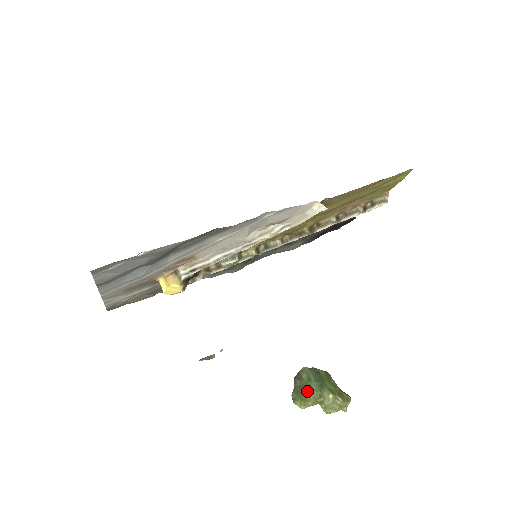
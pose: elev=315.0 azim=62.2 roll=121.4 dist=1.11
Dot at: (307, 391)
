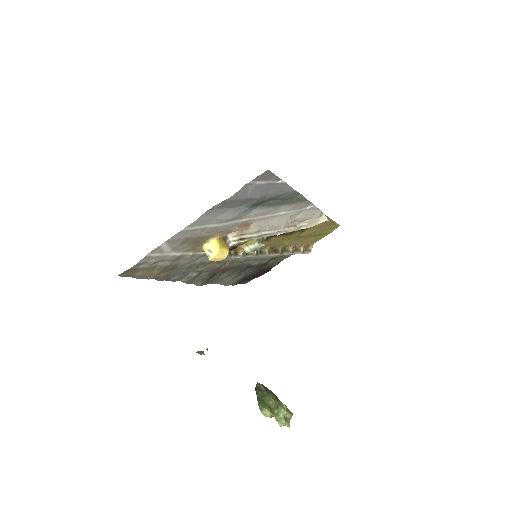
Dot at: (271, 398)
